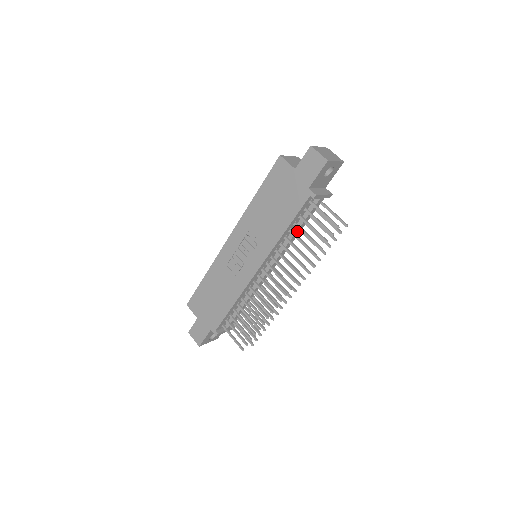
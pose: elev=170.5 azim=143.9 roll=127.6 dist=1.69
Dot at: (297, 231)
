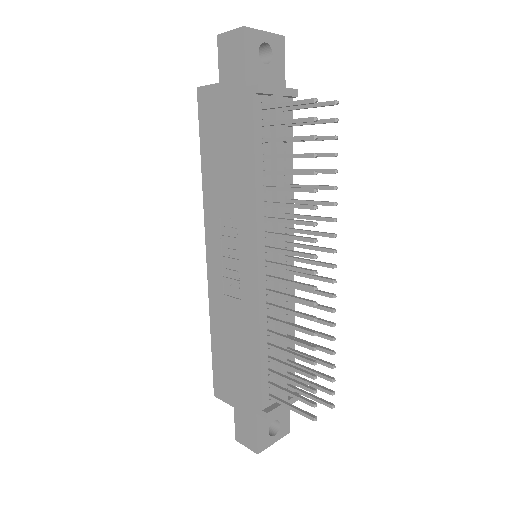
Dot at: (278, 170)
